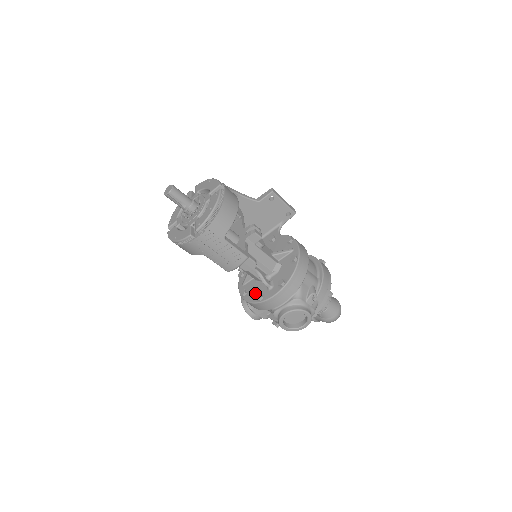
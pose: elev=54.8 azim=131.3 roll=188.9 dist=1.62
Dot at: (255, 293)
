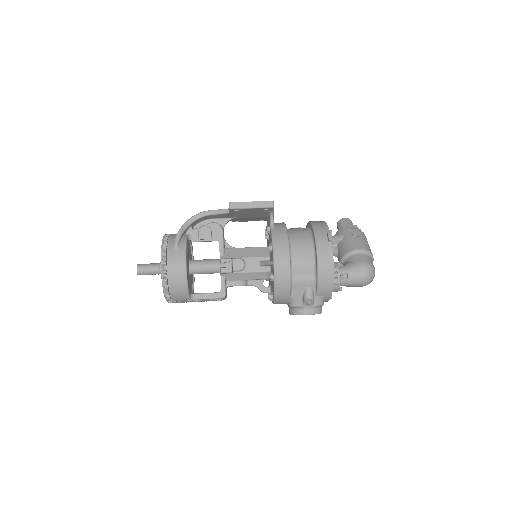
Dot at: occluded
